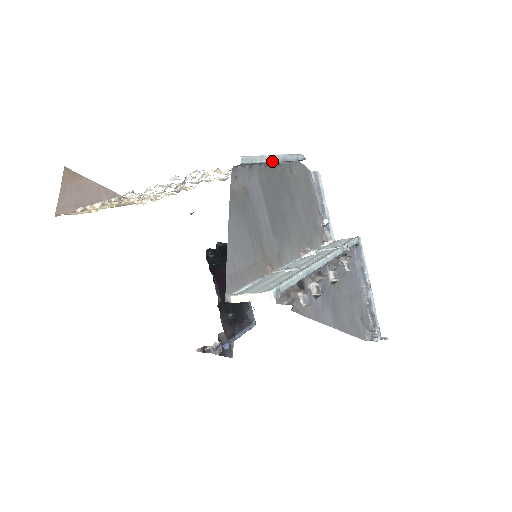
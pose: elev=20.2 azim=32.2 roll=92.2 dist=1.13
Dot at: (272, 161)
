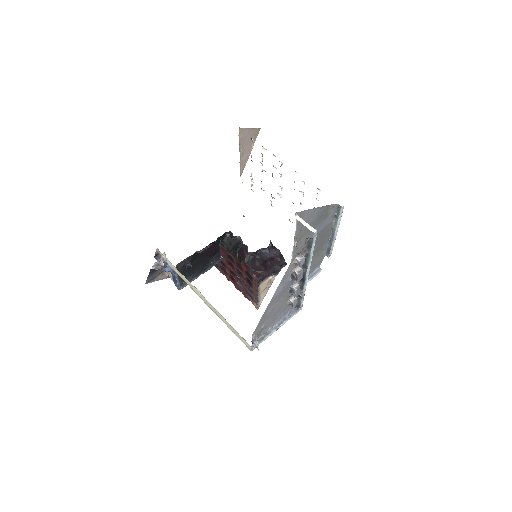
Dot at: (336, 230)
